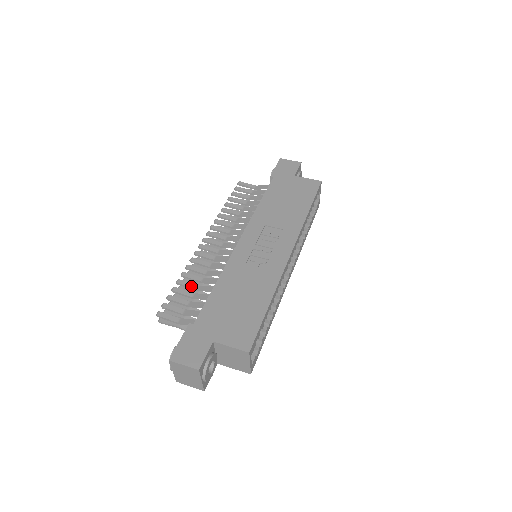
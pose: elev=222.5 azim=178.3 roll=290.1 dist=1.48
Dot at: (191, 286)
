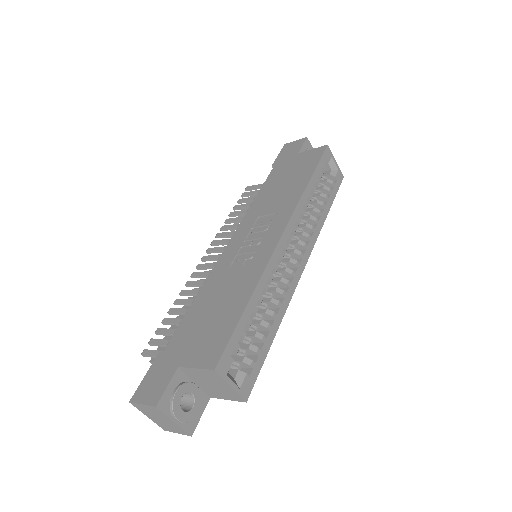
Dot at: (181, 312)
